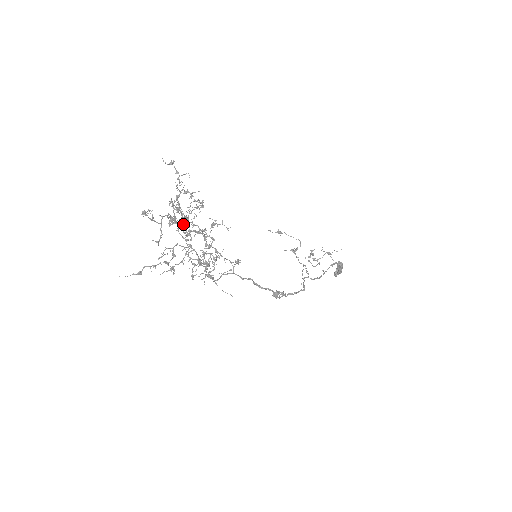
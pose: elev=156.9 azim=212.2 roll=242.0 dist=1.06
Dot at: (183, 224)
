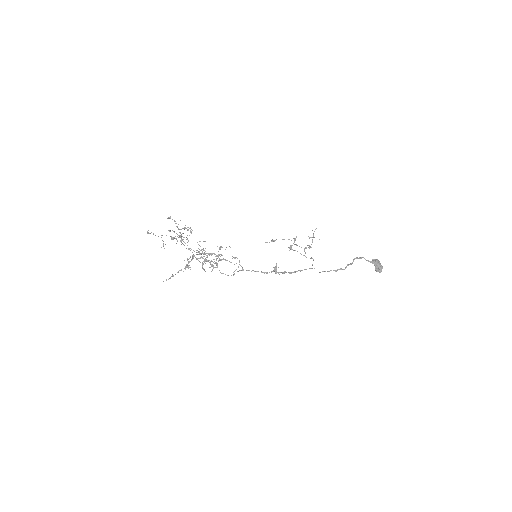
Dot at: occluded
